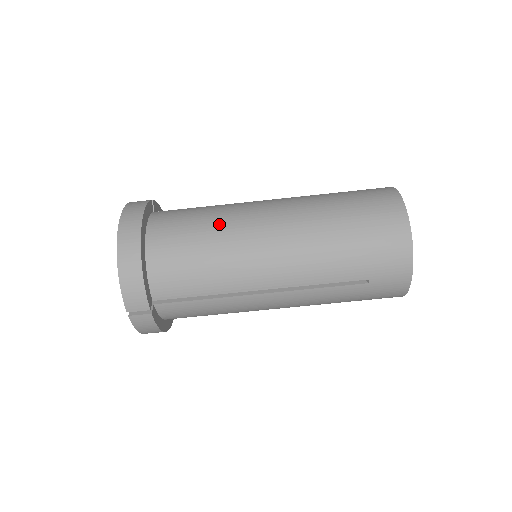
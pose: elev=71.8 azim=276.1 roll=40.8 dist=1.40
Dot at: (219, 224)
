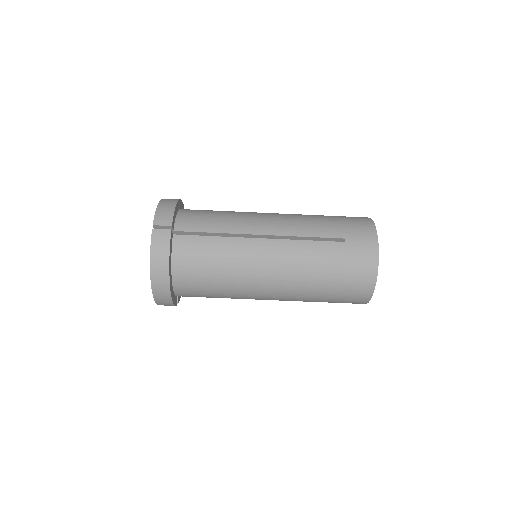
Dot at: (231, 273)
